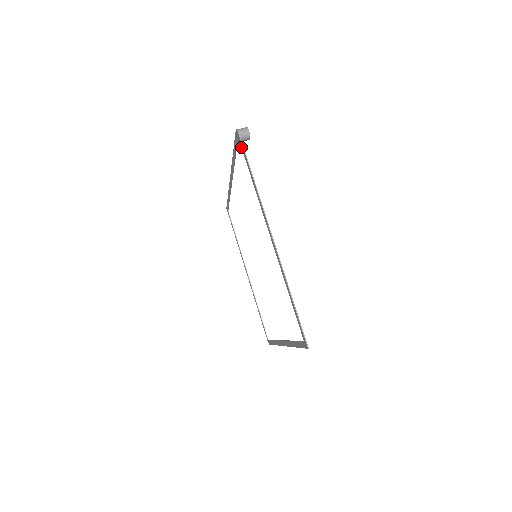
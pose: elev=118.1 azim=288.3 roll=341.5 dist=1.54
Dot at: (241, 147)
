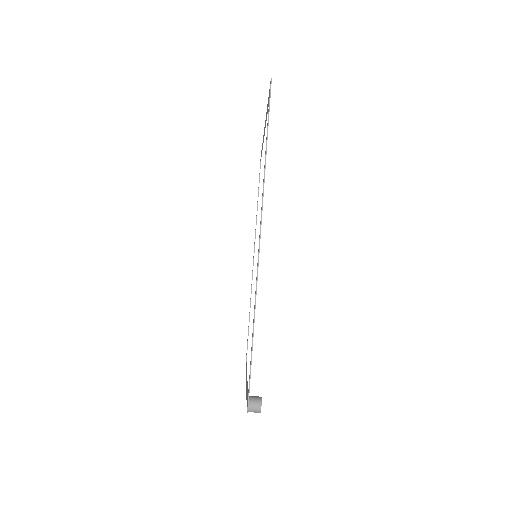
Dot at: (247, 400)
